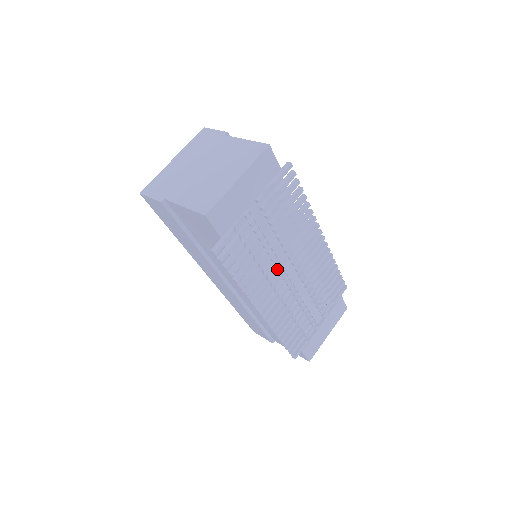
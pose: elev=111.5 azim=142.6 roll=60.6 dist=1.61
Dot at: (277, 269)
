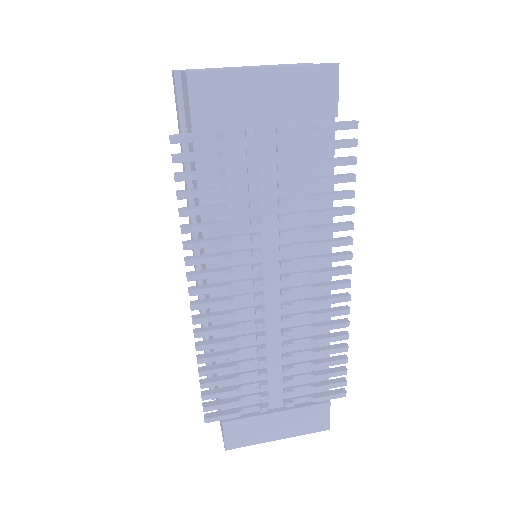
Dot at: (254, 262)
